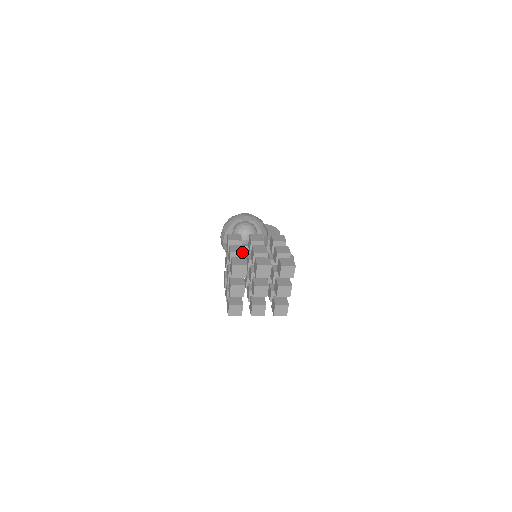
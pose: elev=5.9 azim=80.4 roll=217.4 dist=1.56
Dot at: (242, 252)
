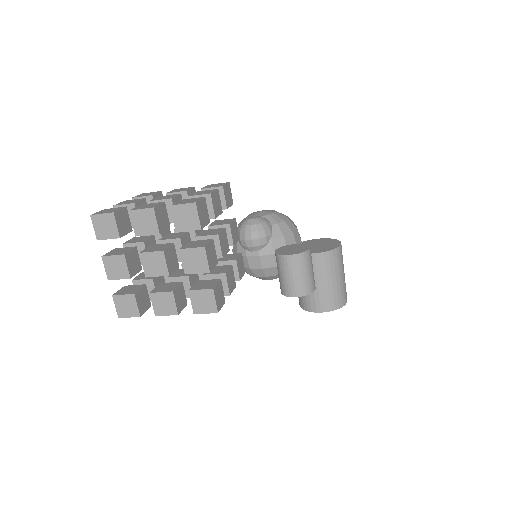
Dot at: (131, 203)
